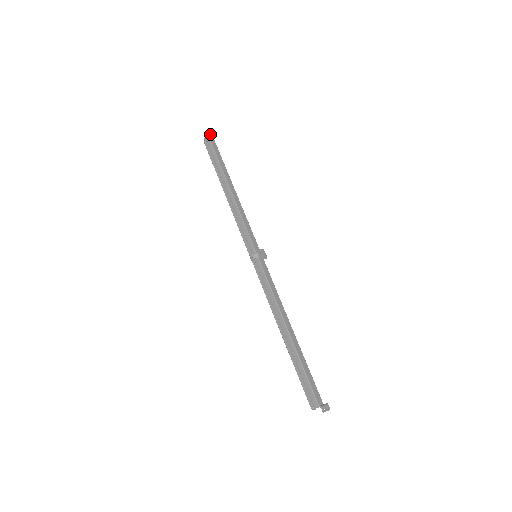
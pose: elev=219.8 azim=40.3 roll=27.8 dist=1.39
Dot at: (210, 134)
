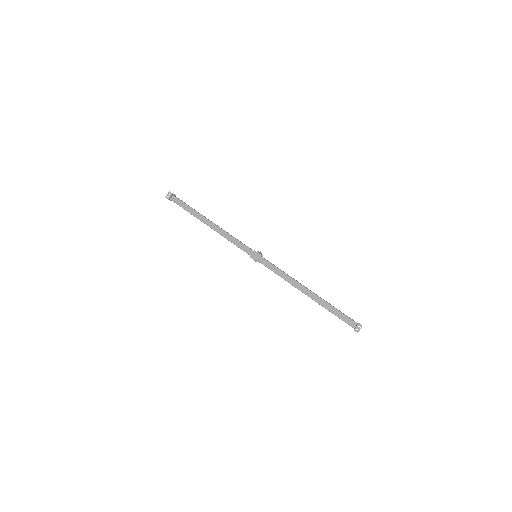
Dot at: (169, 198)
